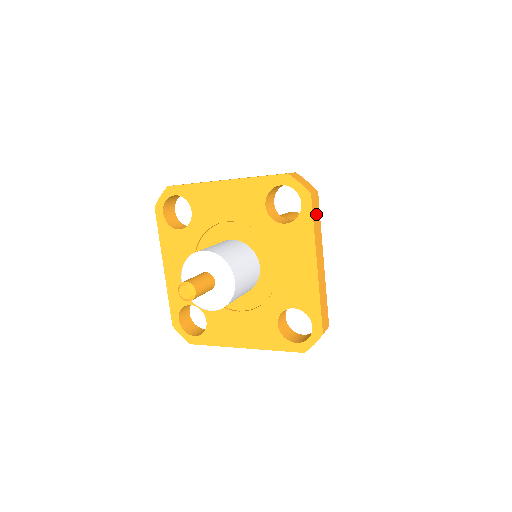
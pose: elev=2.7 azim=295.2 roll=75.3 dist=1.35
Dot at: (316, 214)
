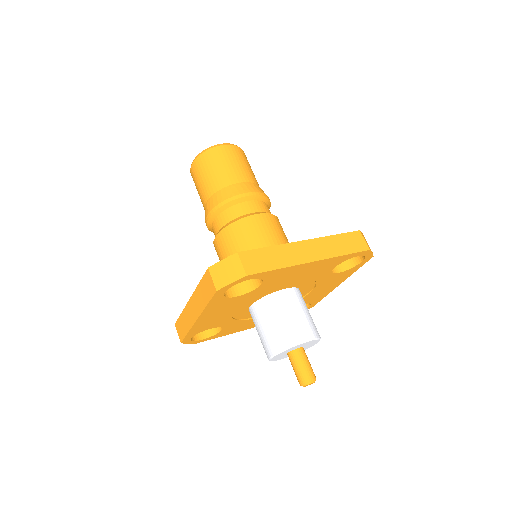
Dot at: occluded
